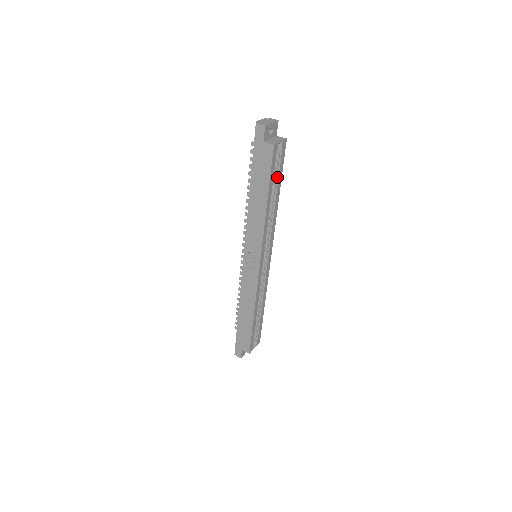
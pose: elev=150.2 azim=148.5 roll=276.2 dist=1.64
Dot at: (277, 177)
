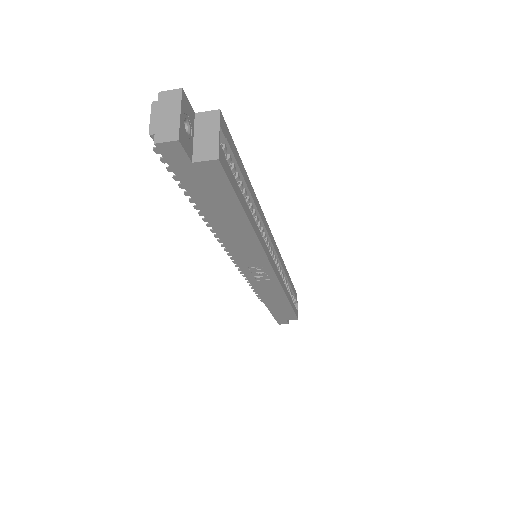
Dot at: (238, 172)
